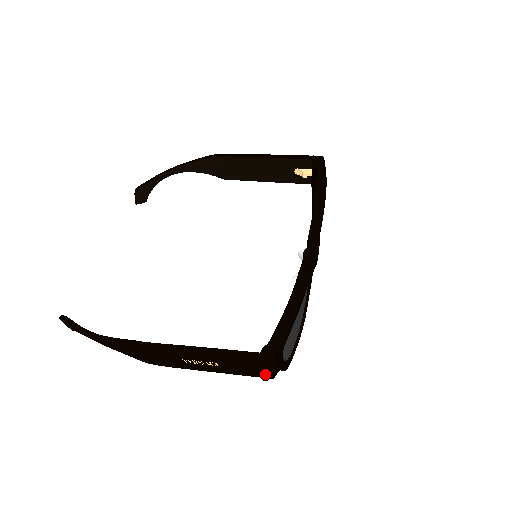
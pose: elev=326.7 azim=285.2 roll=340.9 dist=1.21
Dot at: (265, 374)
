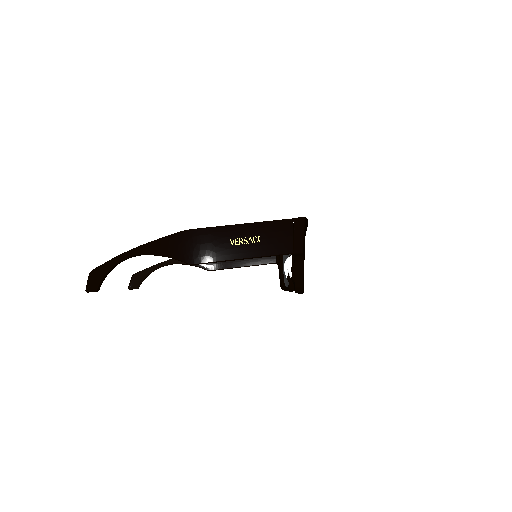
Dot at: (297, 244)
